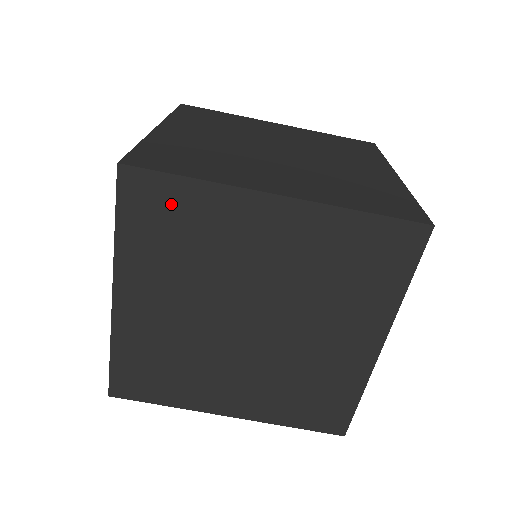
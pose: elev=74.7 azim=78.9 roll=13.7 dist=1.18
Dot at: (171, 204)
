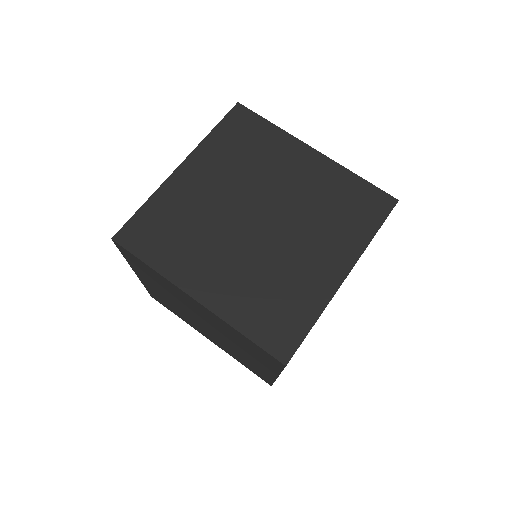
Dot at: (253, 130)
